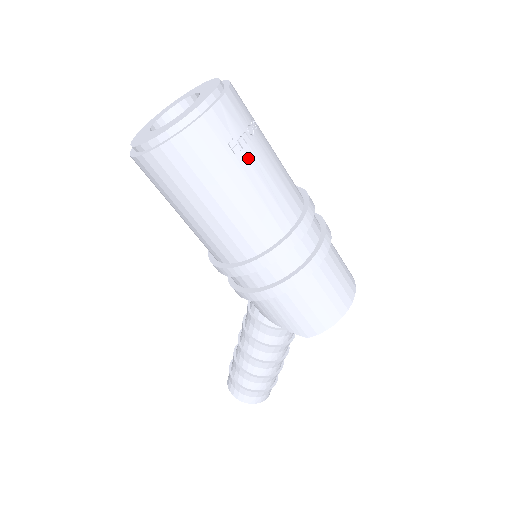
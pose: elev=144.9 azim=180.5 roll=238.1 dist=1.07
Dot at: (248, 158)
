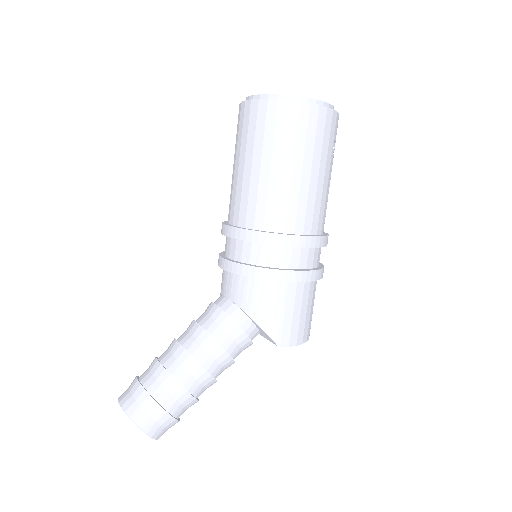
Dot at: occluded
